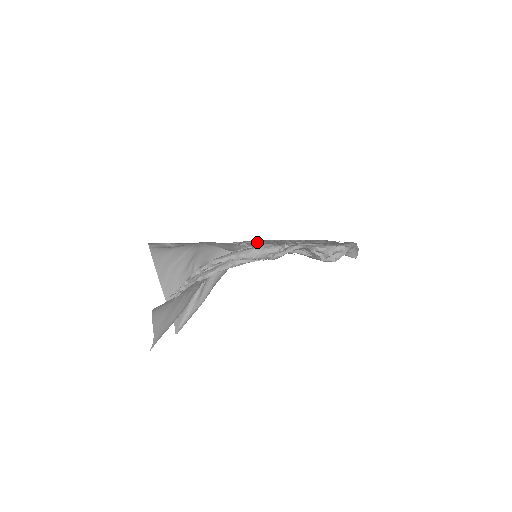
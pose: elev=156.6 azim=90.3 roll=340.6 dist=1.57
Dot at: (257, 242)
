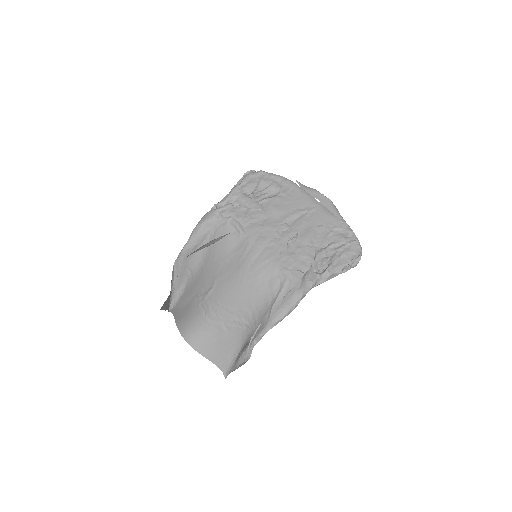
Dot at: (240, 233)
